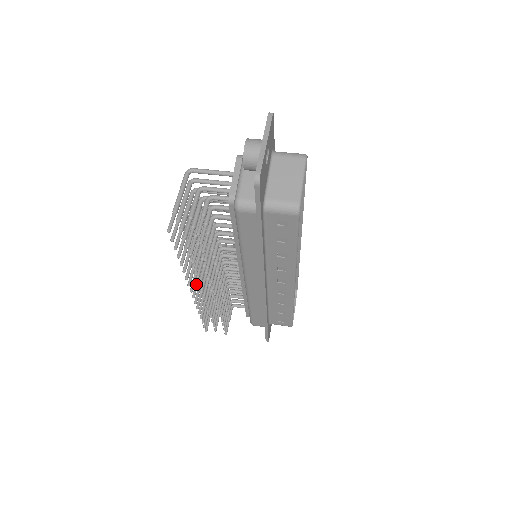
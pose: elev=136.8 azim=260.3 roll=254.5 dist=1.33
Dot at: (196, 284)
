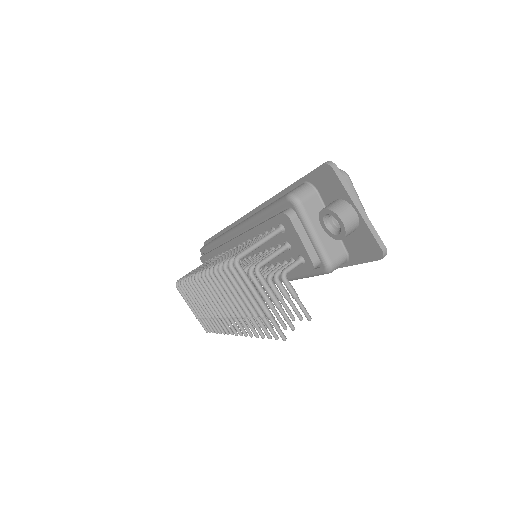
Dot at: (224, 322)
